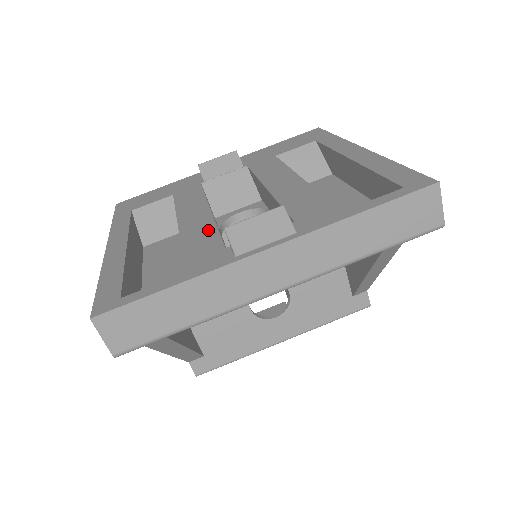
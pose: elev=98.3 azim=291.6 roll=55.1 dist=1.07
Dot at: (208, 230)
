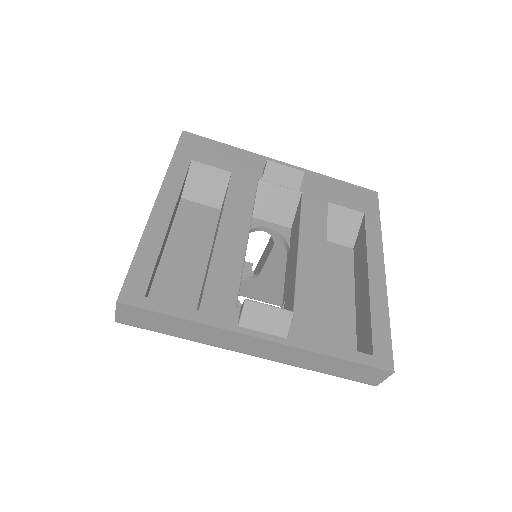
Dot at: (235, 266)
